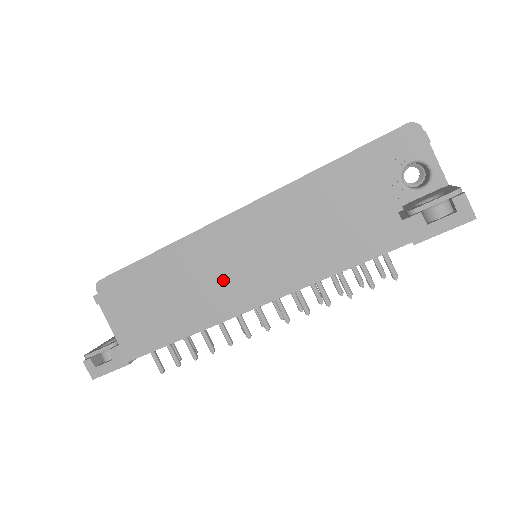
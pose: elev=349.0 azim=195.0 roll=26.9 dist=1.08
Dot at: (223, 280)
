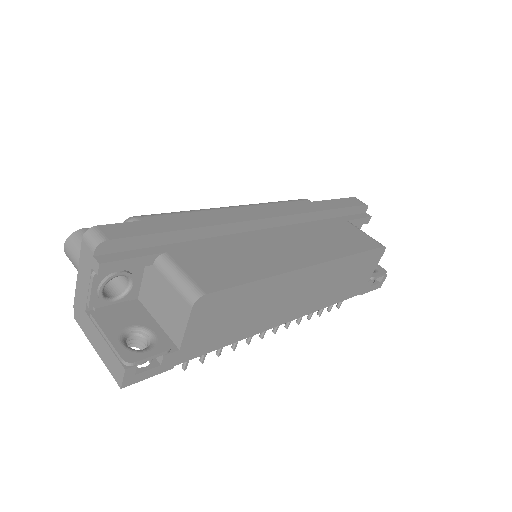
Dot at: (290, 300)
